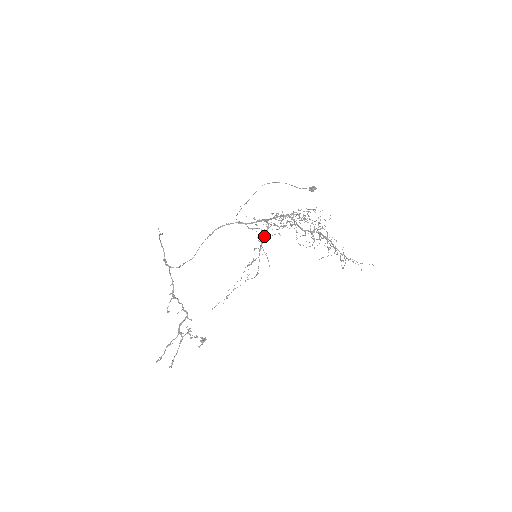
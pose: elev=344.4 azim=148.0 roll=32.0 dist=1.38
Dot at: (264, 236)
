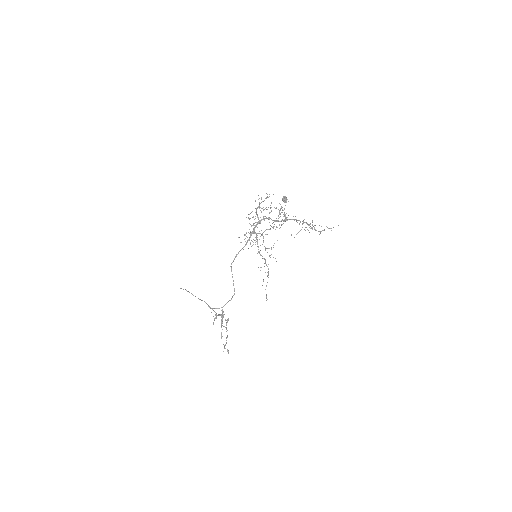
Dot at: (268, 248)
